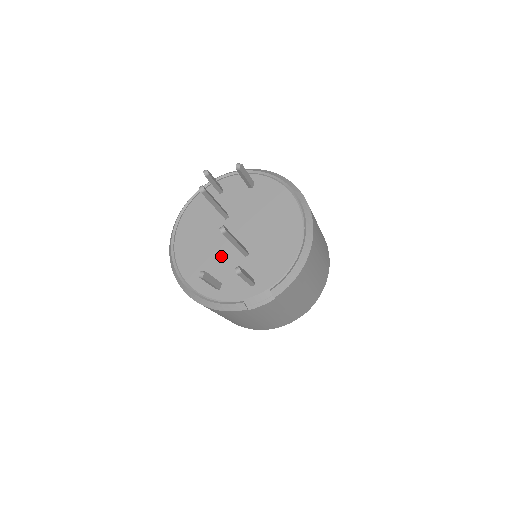
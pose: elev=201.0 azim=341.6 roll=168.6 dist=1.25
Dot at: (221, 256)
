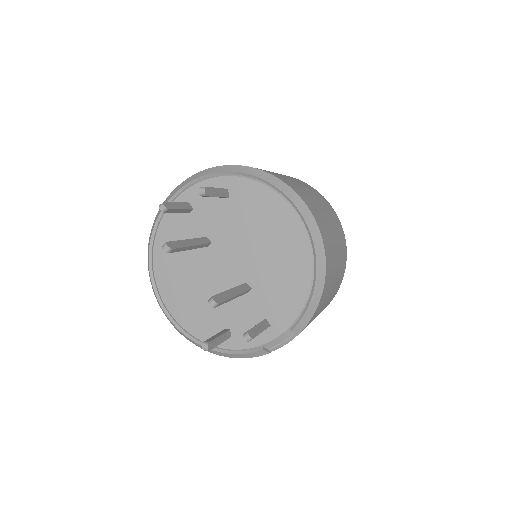
Dot at: occluded
